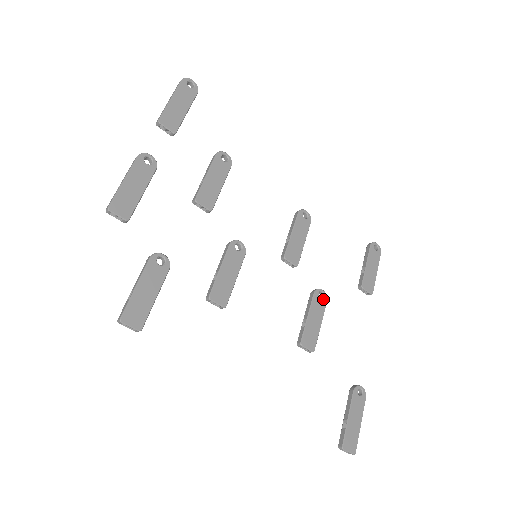
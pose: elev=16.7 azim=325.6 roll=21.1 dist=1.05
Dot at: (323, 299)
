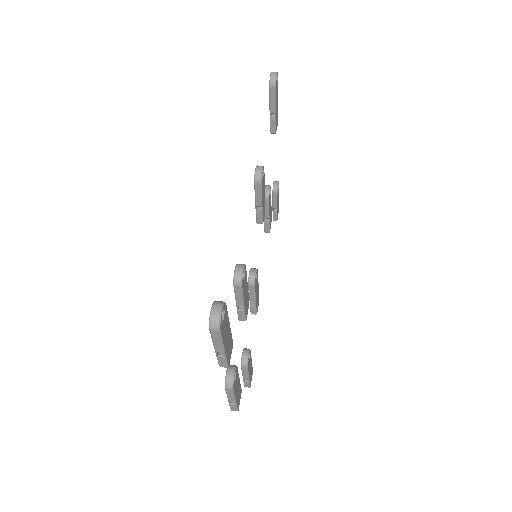
Dot at: occluded
